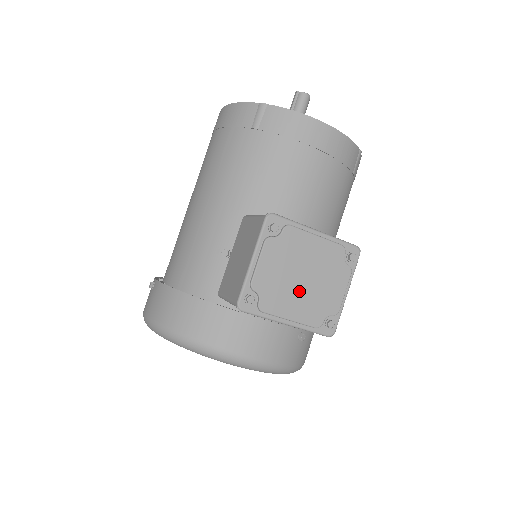
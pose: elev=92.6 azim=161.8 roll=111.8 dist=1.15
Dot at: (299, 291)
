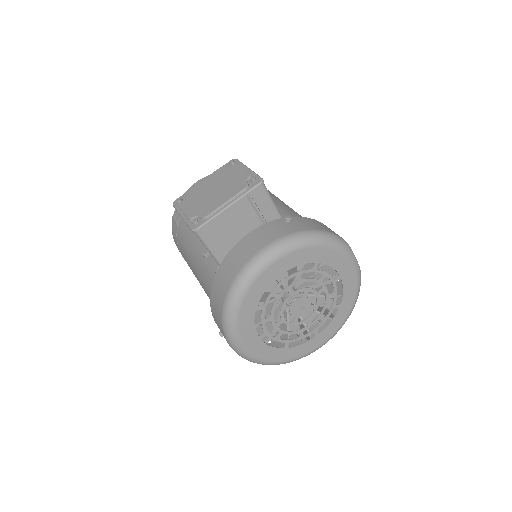
Dot at: (218, 194)
